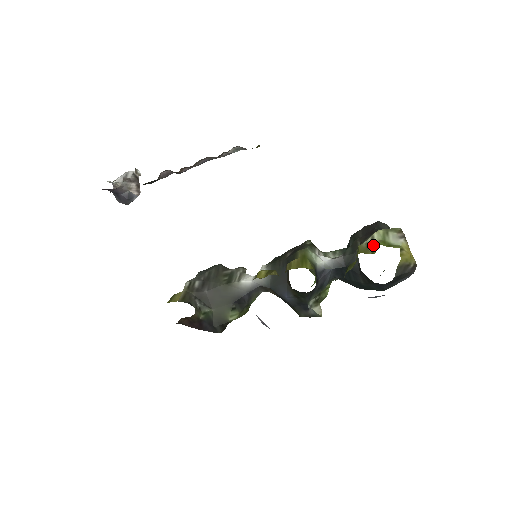
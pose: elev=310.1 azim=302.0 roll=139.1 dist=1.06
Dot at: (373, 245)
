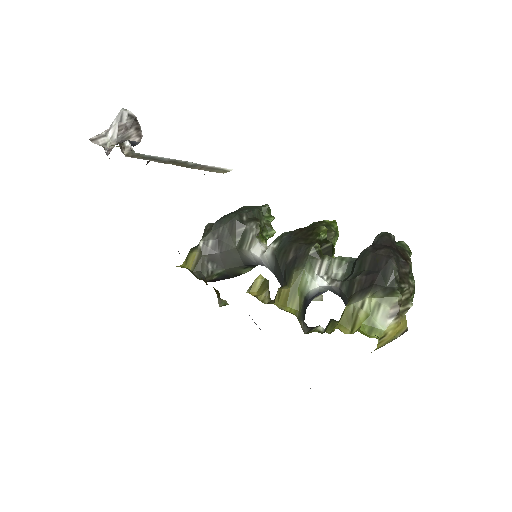
Dot at: (357, 318)
